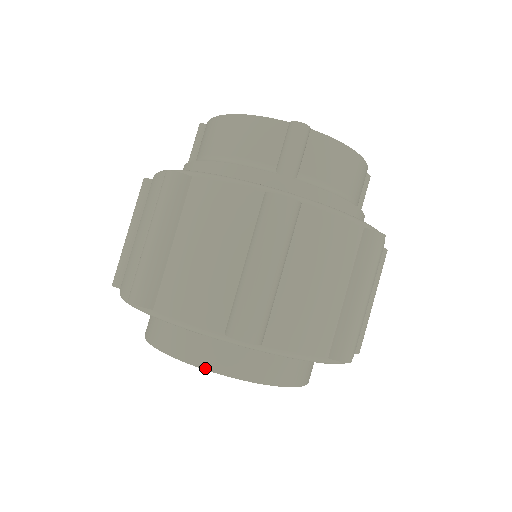
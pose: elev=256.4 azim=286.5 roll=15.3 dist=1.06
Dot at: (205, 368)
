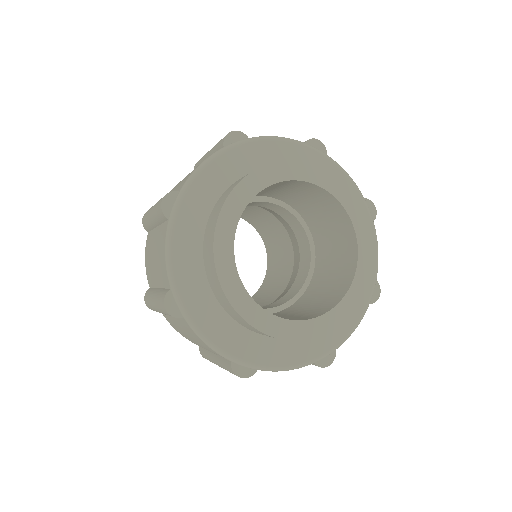
Dot at: (247, 175)
